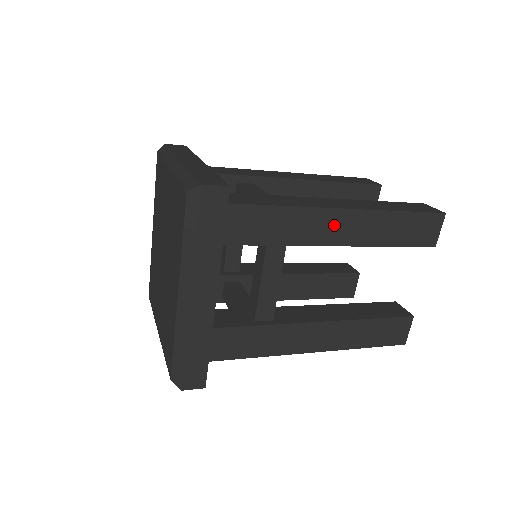
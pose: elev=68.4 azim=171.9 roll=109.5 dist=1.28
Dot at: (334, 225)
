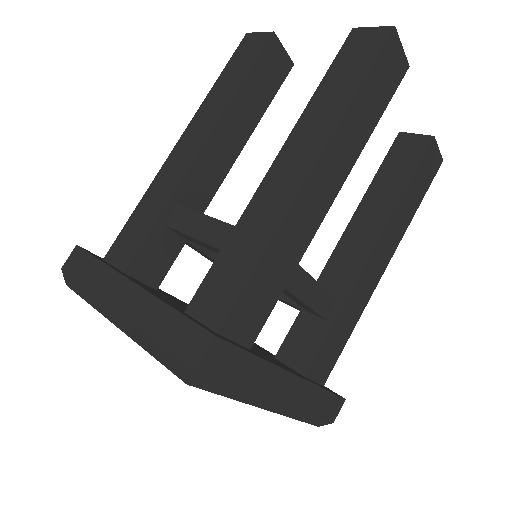
Dot at: (315, 195)
